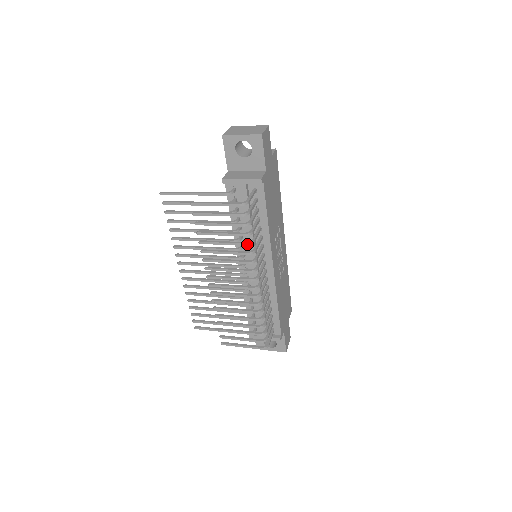
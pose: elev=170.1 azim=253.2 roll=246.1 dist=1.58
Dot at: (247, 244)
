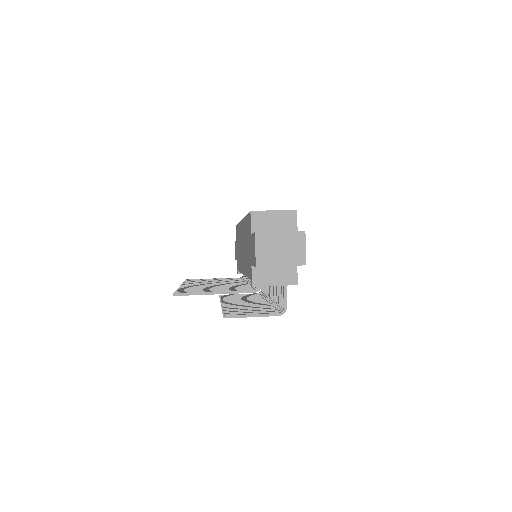
Dot at: occluded
